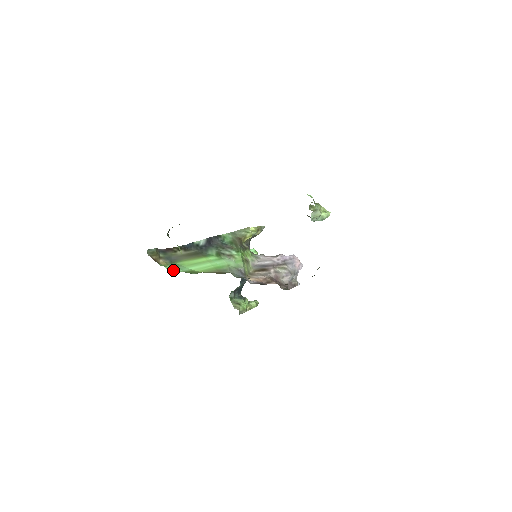
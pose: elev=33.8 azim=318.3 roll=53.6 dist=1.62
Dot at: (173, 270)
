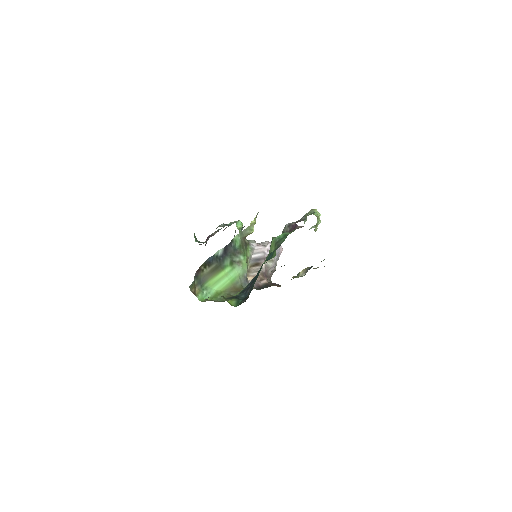
Dot at: (204, 297)
